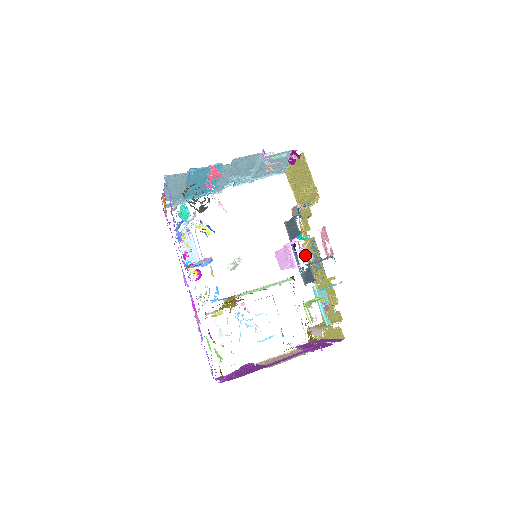
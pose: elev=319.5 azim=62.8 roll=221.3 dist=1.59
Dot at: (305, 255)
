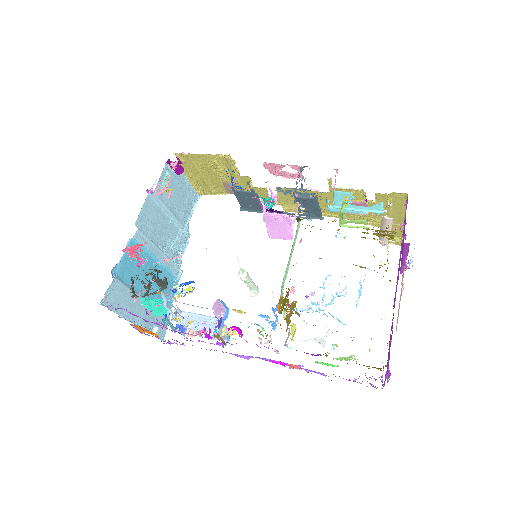
Dot at: occluded
